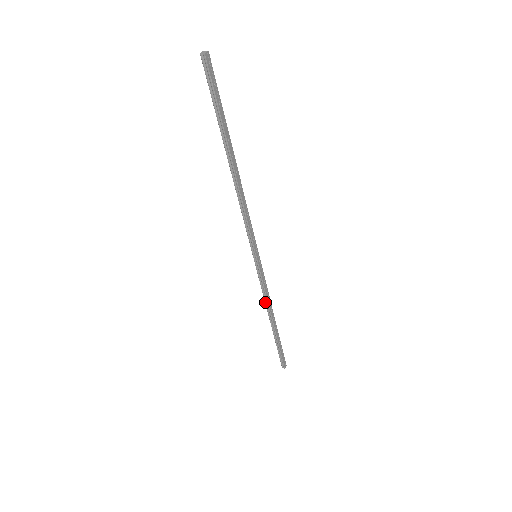
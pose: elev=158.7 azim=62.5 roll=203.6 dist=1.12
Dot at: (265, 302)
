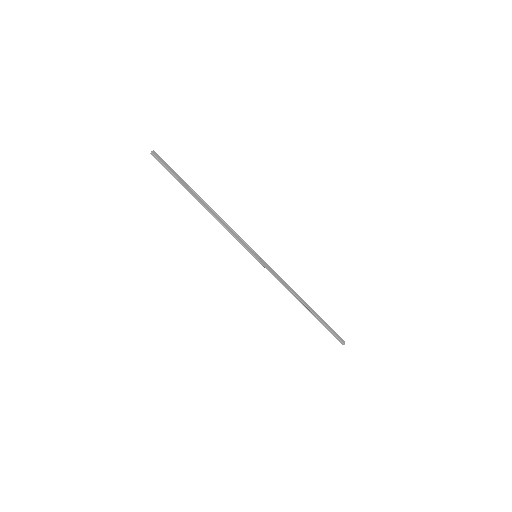
Dot at: occluded
